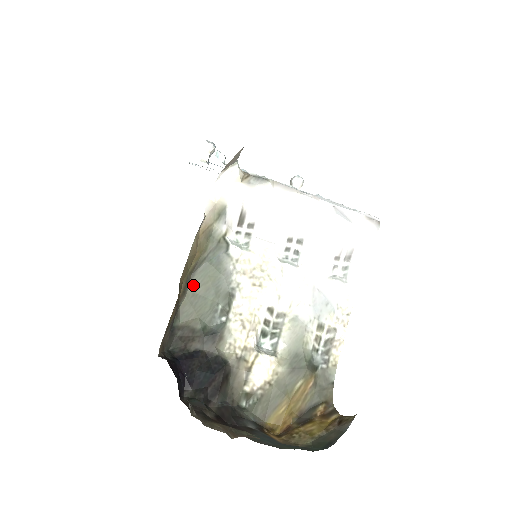
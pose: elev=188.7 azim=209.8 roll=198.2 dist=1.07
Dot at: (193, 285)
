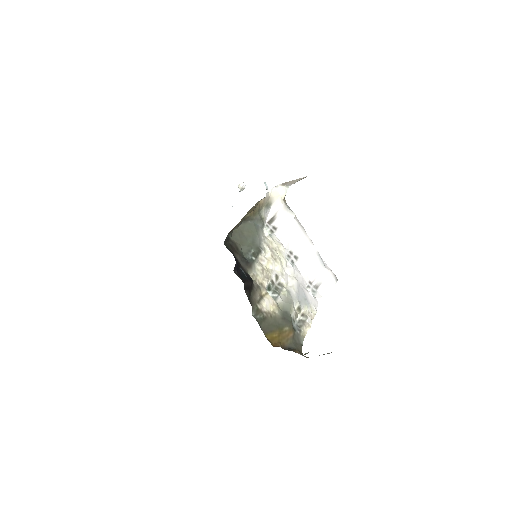
Dot at: (243, 227)
